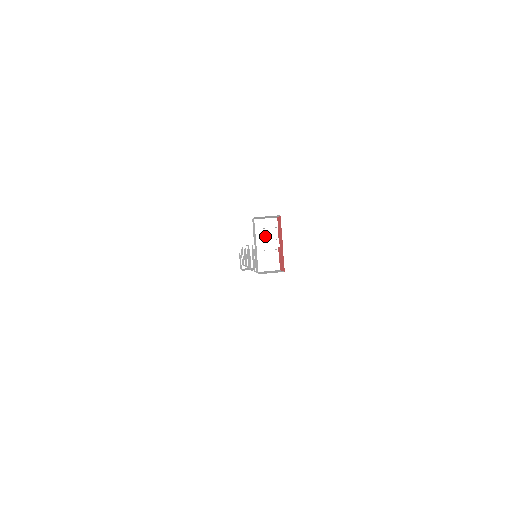
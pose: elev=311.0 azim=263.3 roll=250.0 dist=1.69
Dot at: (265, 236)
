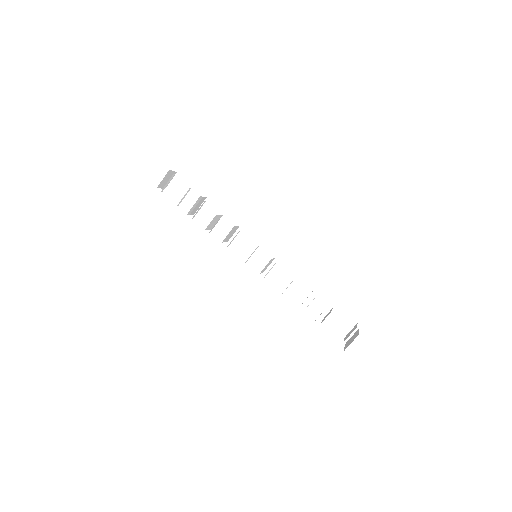
Dot at: (332, 324)
